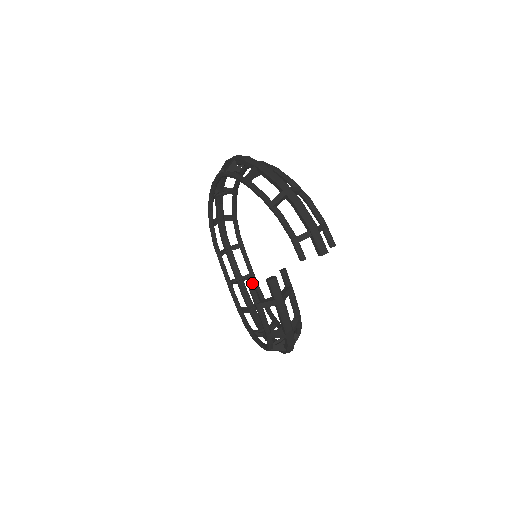
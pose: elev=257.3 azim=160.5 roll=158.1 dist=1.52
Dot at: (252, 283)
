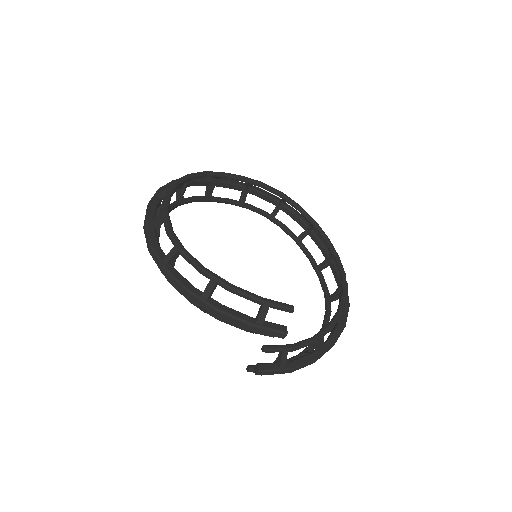
Dot at: (248, 368)
